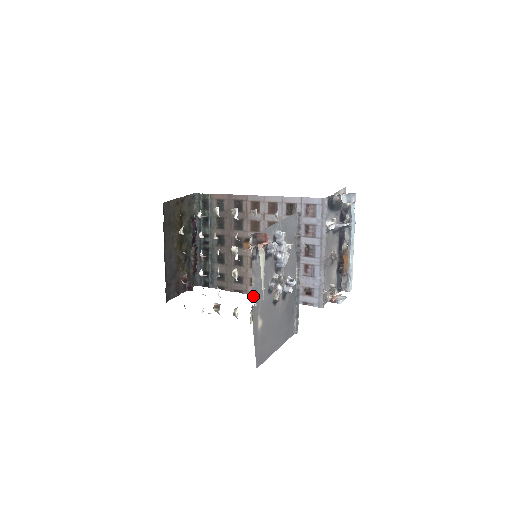
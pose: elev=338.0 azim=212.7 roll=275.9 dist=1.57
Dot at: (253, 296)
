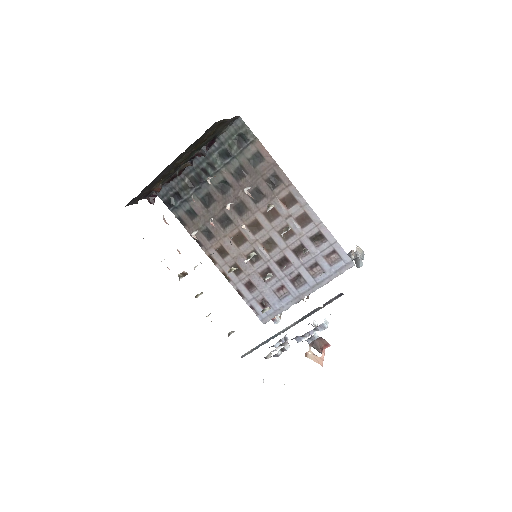
Dot at: occluded
